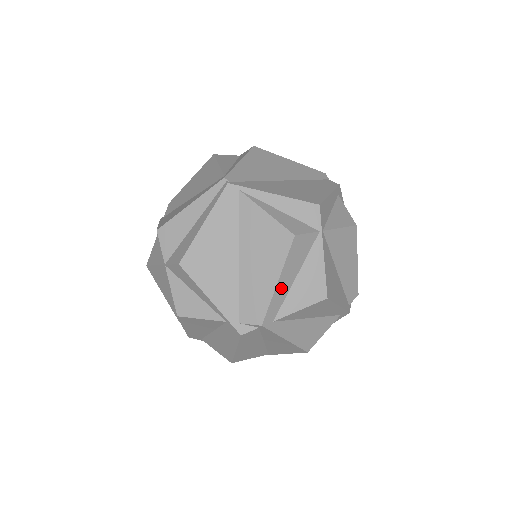
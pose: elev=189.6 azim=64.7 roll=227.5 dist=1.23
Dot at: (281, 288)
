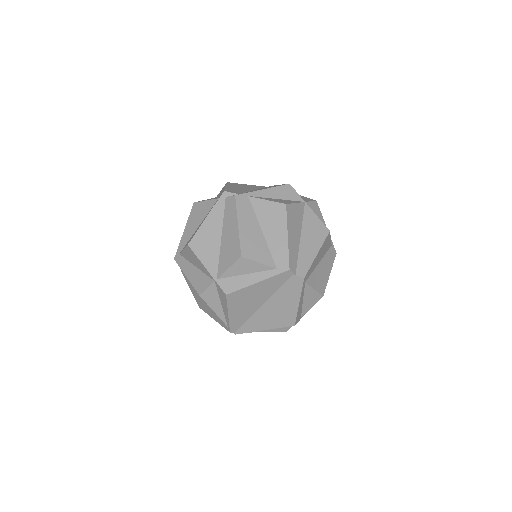
Dot at: occluded
